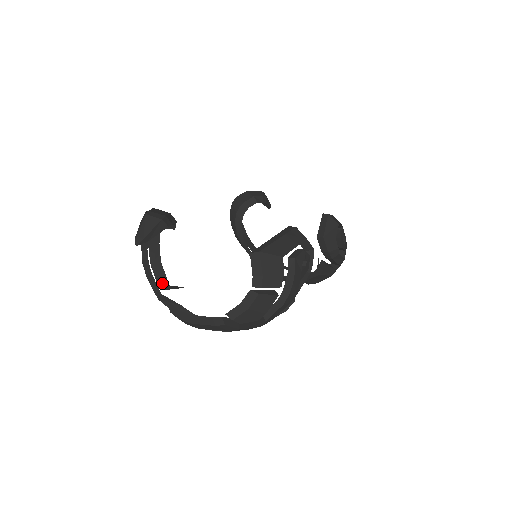
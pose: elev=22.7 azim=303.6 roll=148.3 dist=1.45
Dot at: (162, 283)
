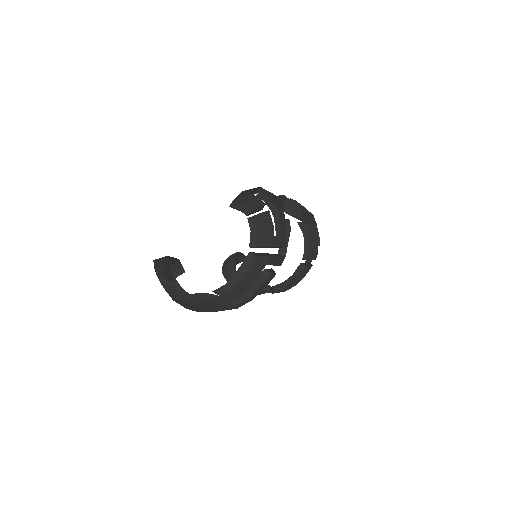
Dot at: occluded
